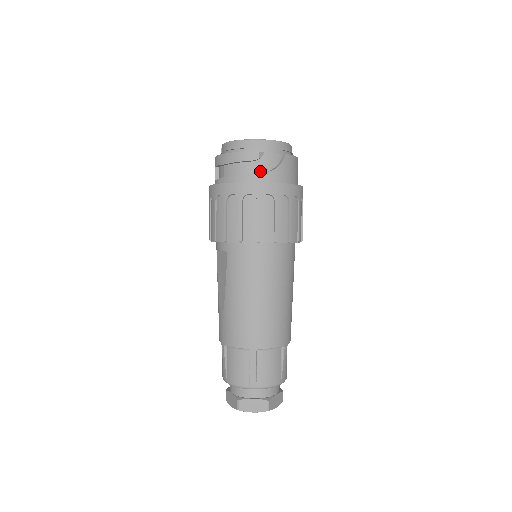
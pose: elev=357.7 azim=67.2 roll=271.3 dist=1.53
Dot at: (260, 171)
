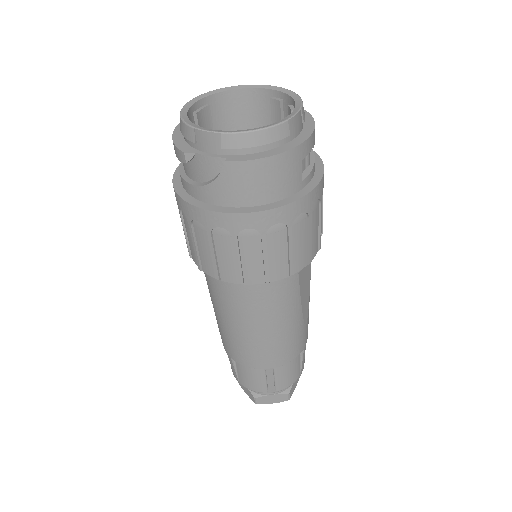
Dot at: (196, 178)
